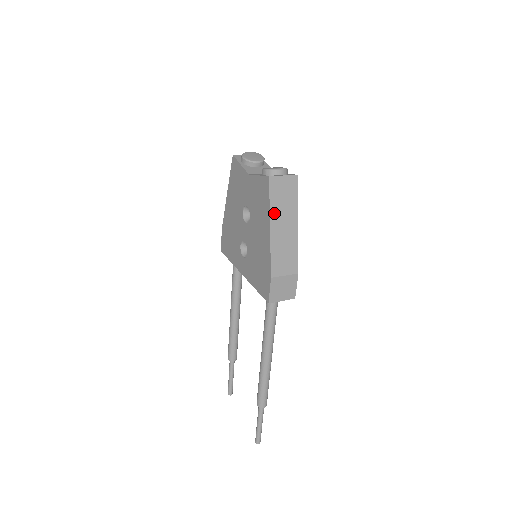
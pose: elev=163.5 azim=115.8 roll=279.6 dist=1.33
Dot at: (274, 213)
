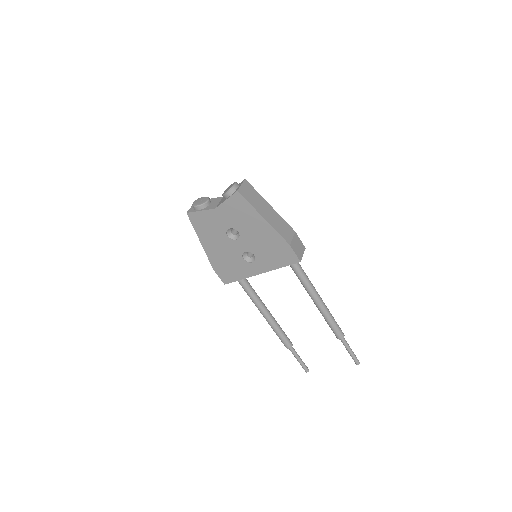
Dot at: (257, 209)
